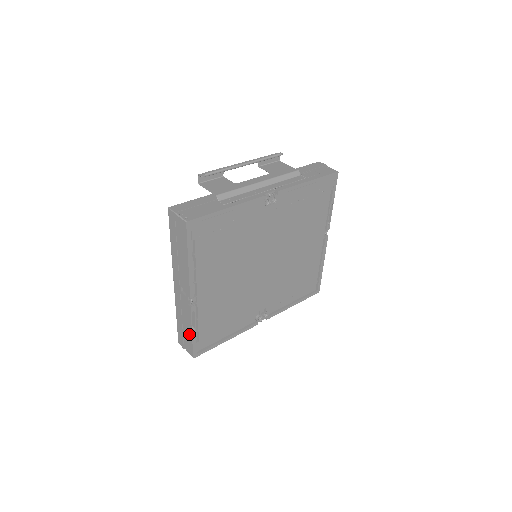
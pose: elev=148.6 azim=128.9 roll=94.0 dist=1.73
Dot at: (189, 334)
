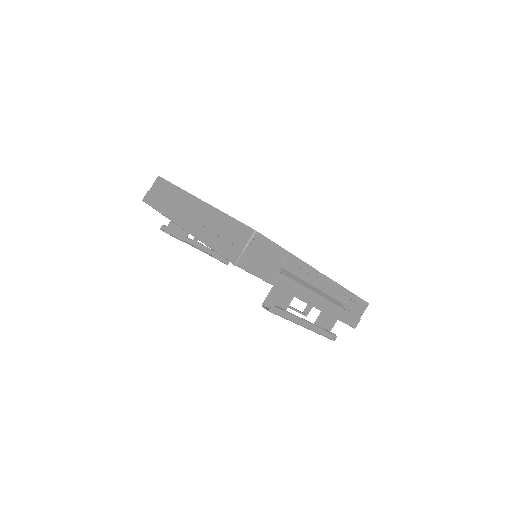
Dot at: (228, 223)
